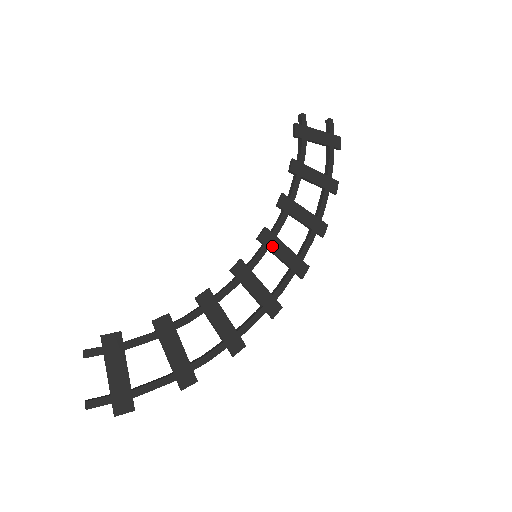
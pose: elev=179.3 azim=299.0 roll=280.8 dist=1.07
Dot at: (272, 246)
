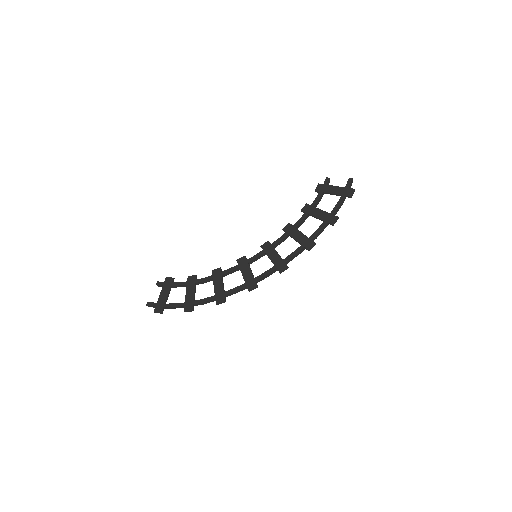
Dot at: (268, 251)
